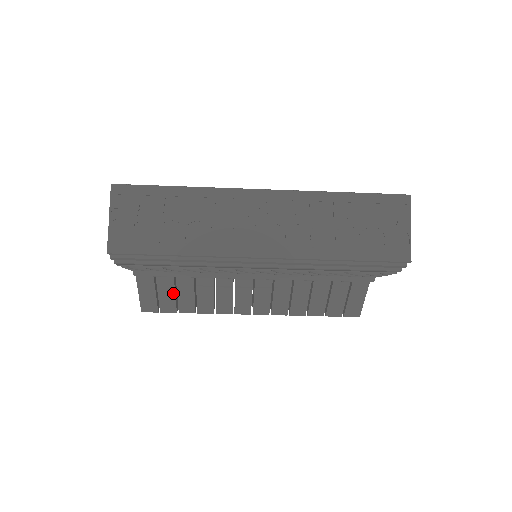
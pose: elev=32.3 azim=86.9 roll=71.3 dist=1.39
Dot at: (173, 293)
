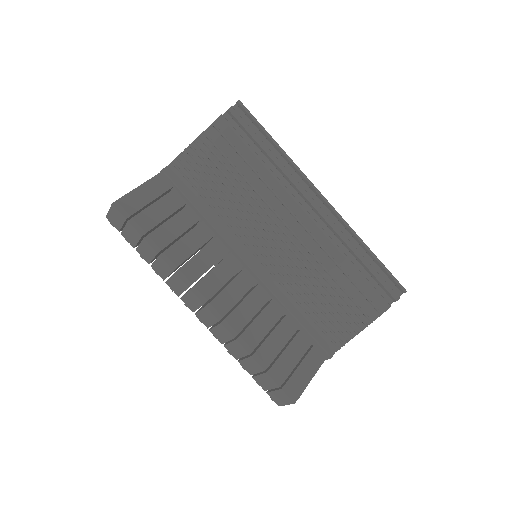
Dot at: (165, 216)
